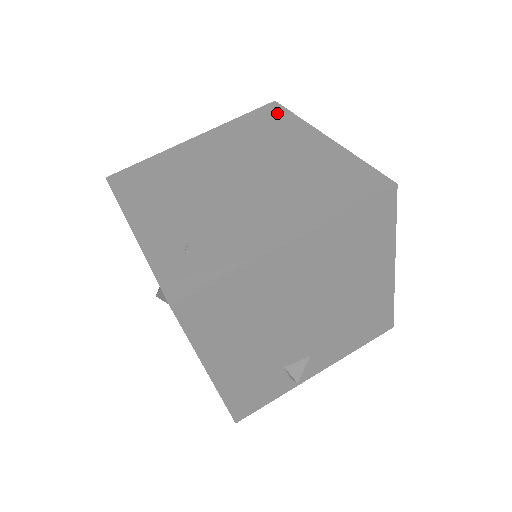
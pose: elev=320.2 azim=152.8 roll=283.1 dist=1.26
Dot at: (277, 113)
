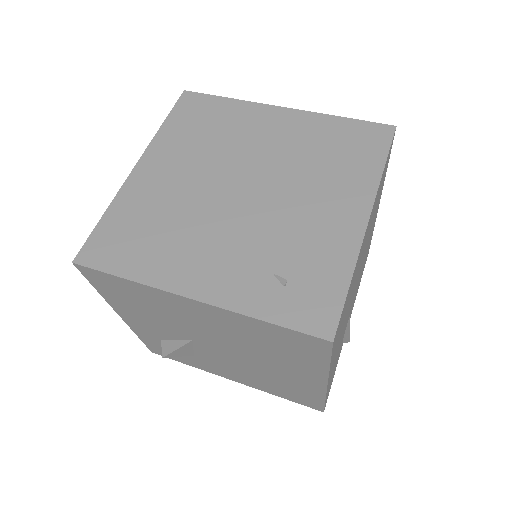
Dot at: (204, 103)
